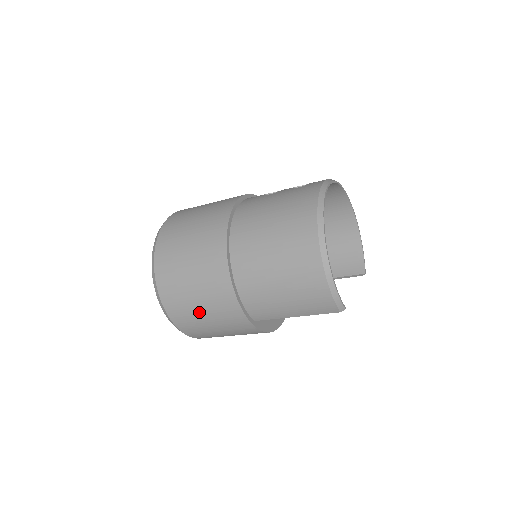
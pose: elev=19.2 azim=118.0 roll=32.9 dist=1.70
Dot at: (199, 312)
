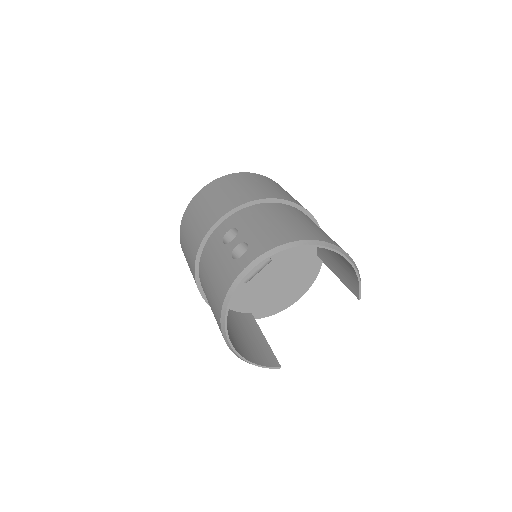
Dot at: occluded
